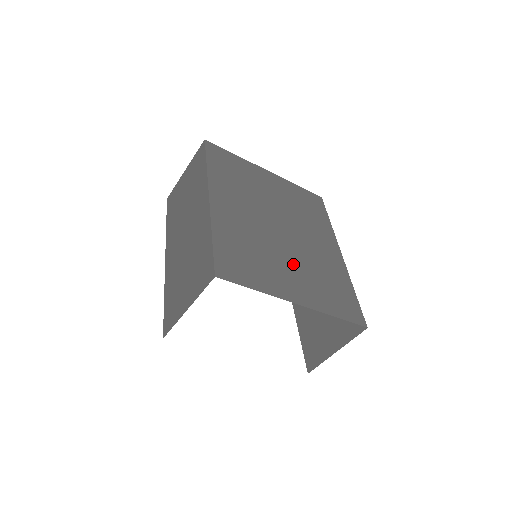
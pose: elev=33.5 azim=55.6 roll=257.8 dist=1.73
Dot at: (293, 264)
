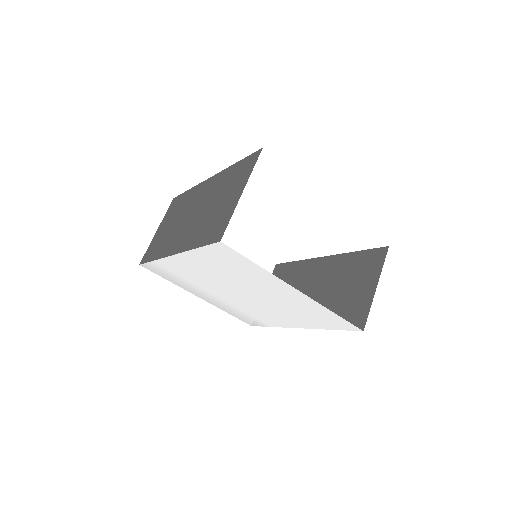
Dot at: occluded
